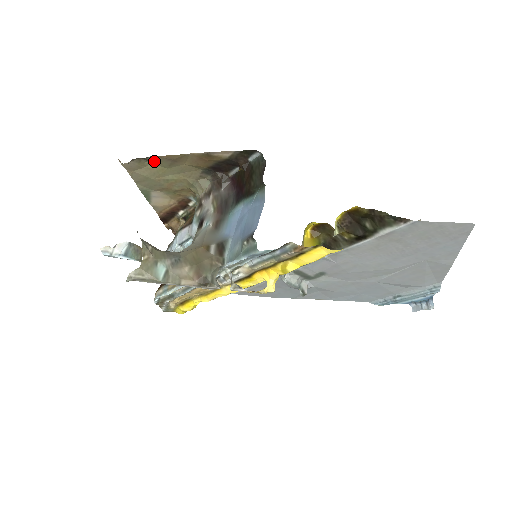
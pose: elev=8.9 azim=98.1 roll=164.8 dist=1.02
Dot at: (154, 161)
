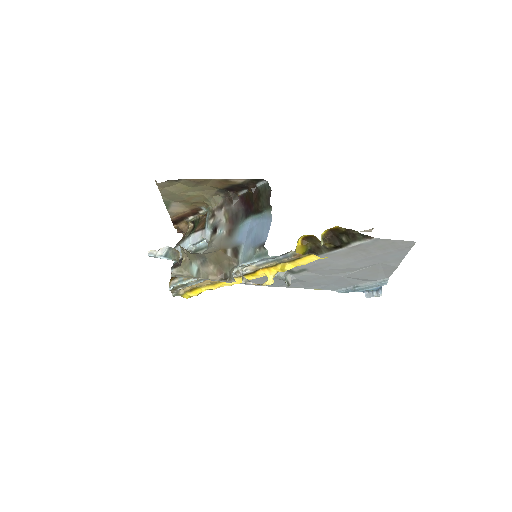
Dot at: (182, 182)
